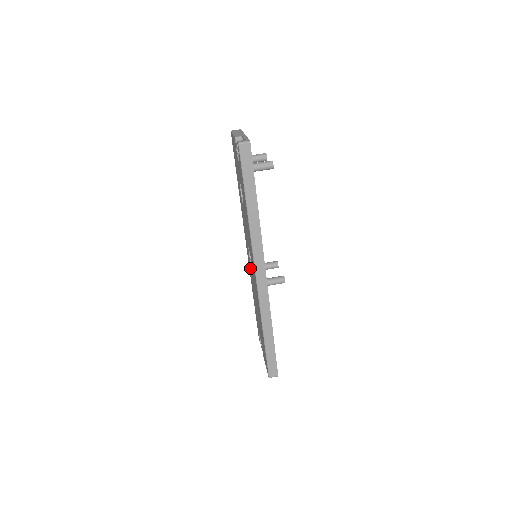
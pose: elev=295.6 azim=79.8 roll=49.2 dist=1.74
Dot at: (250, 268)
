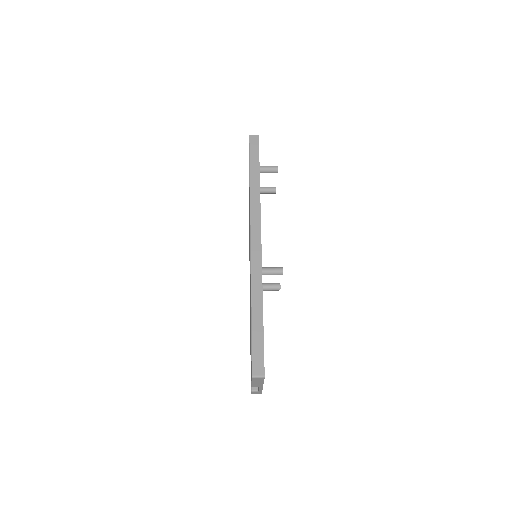
Dot at: occluded
